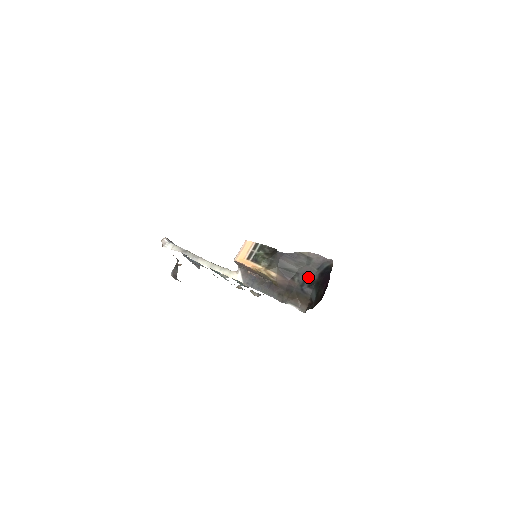
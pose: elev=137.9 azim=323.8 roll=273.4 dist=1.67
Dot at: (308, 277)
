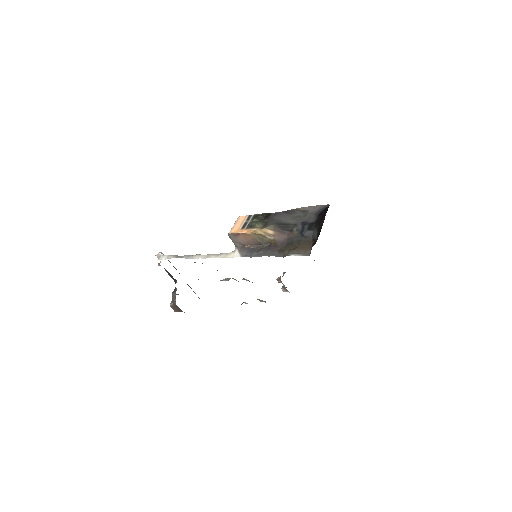
Dot at: (306, 223)
